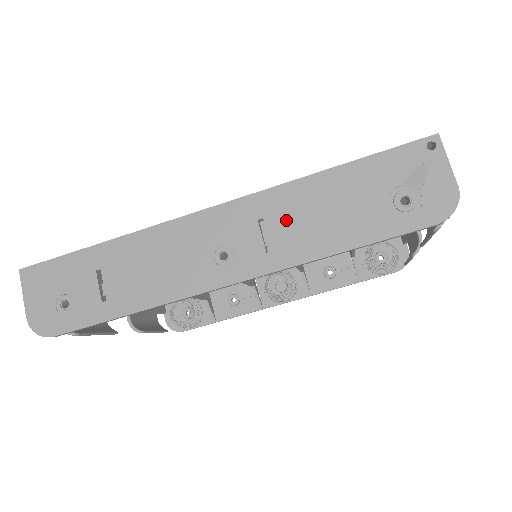
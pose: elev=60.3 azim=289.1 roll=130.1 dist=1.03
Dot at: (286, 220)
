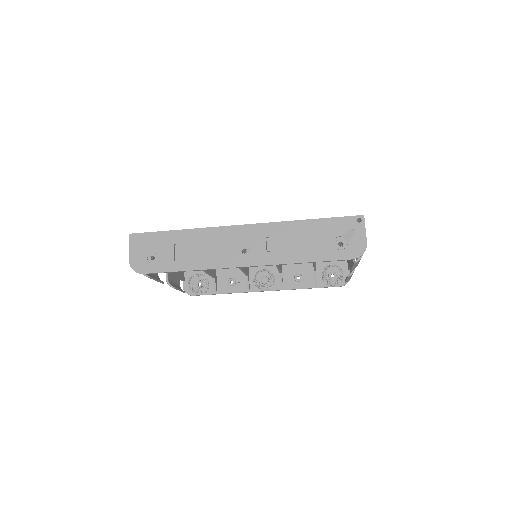
Dot at: (280, 240)
